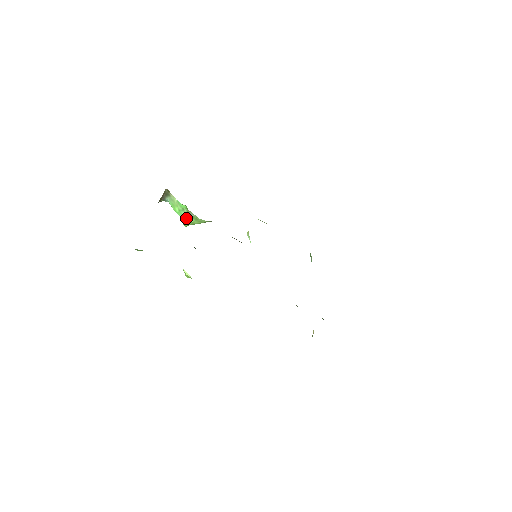
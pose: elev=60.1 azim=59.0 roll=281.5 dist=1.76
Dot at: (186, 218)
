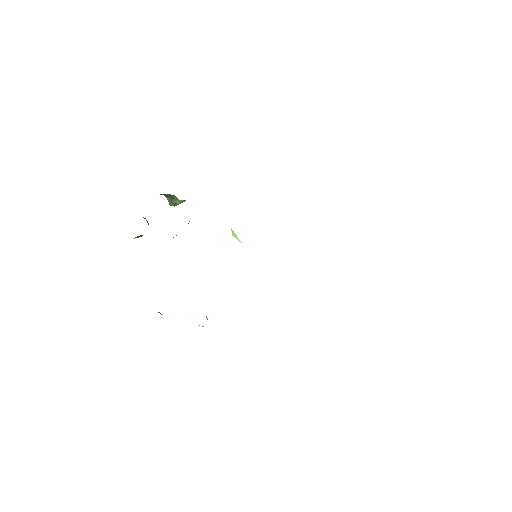
Dot at: (176, 235)
